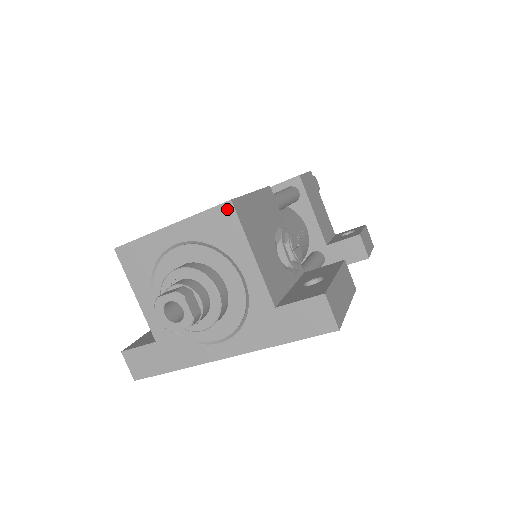
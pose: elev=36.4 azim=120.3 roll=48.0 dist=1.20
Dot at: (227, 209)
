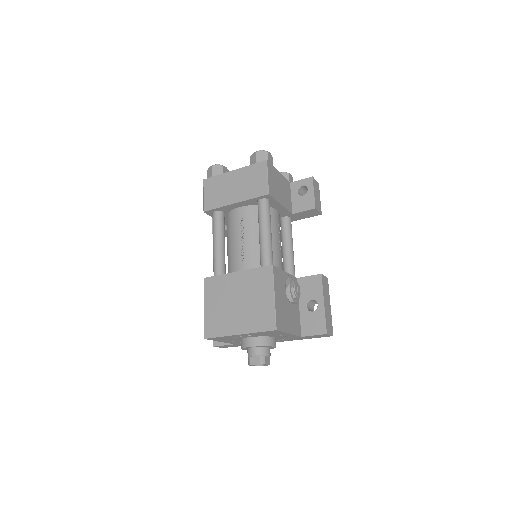
Dot at: (274, 331)
